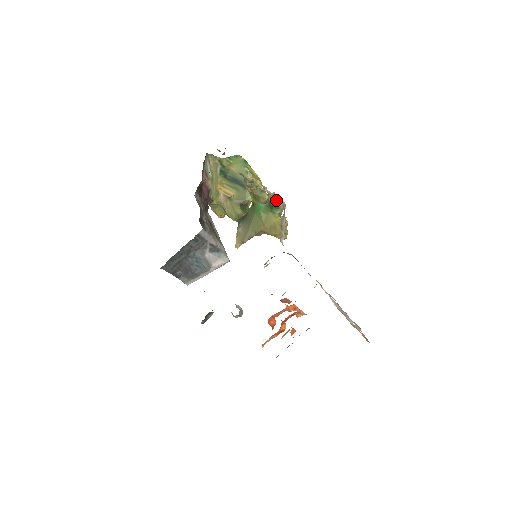
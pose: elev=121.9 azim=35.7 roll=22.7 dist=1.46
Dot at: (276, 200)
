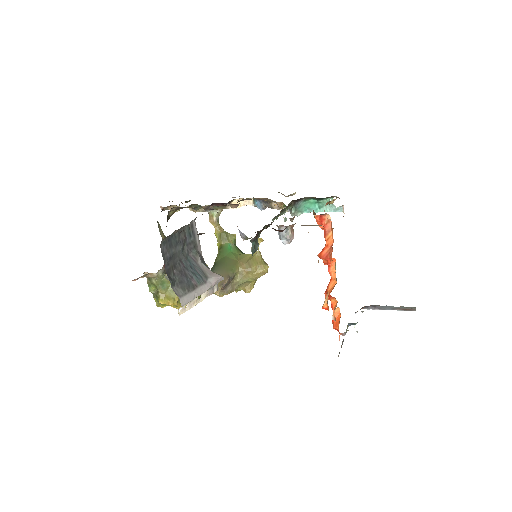
Dot at: occluded
